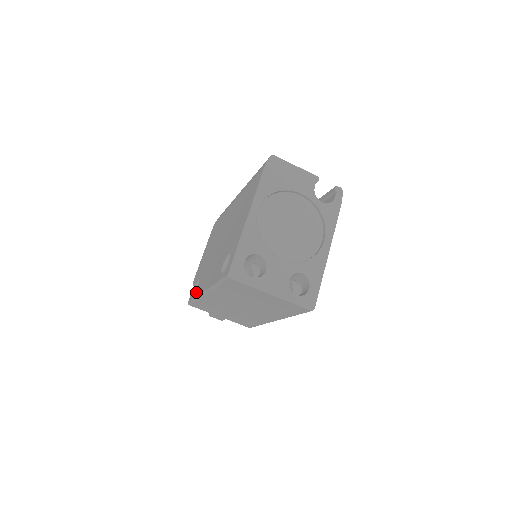
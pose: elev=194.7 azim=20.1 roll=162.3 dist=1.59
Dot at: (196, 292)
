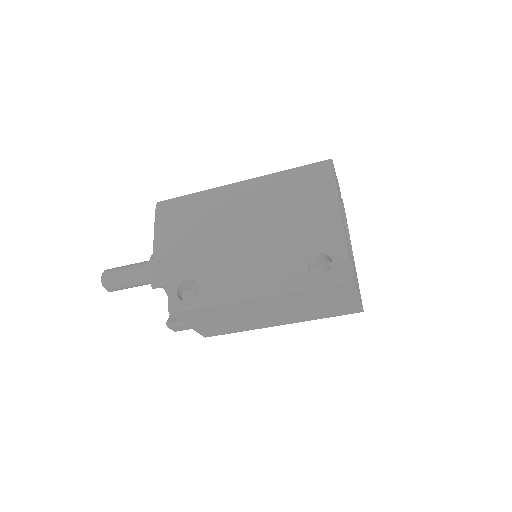
Dot at: (205, 296)
